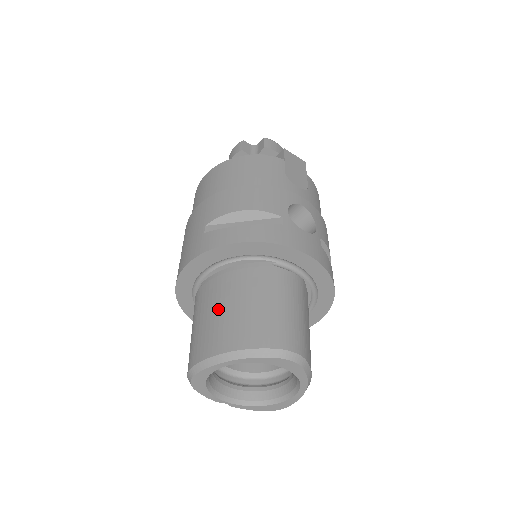
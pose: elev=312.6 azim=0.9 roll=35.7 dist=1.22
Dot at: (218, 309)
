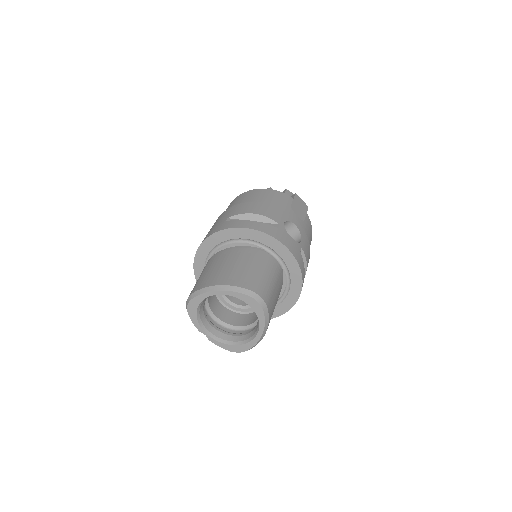
Dot at: (220, 265)
